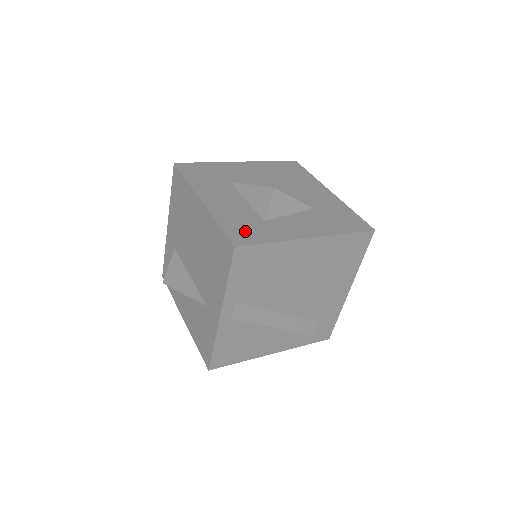
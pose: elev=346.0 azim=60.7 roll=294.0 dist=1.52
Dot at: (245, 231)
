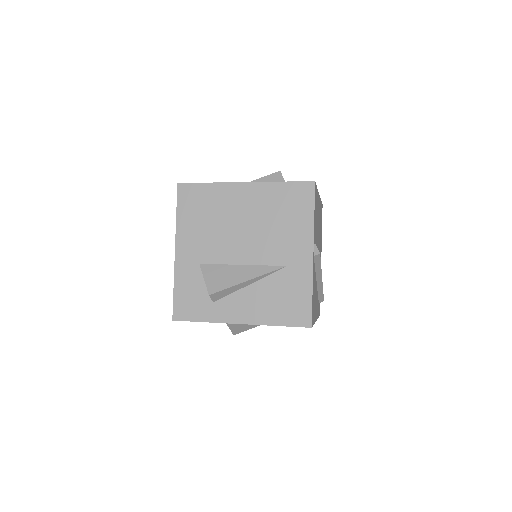
Dot at: occluded
